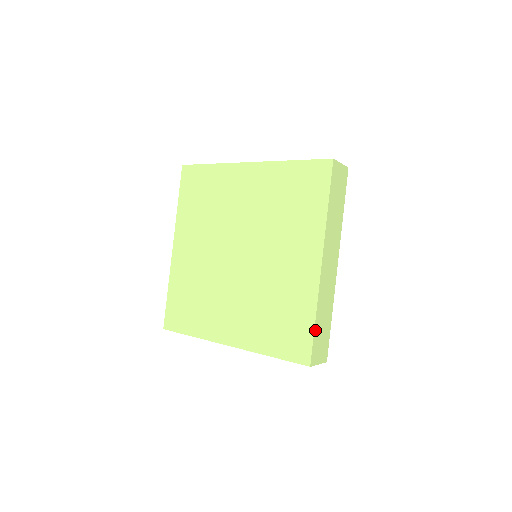
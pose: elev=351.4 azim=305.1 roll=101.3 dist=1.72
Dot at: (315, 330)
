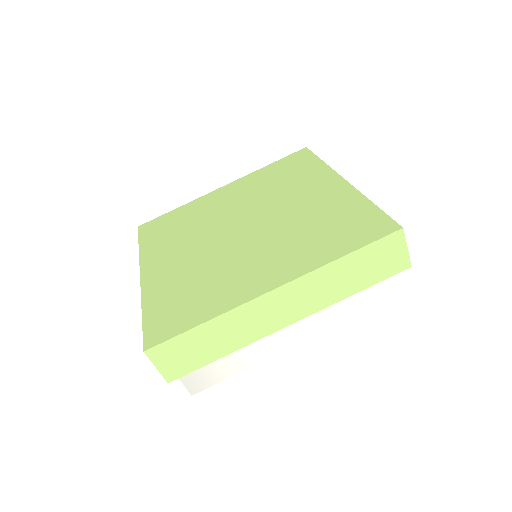
Dot at: (191, 332)
